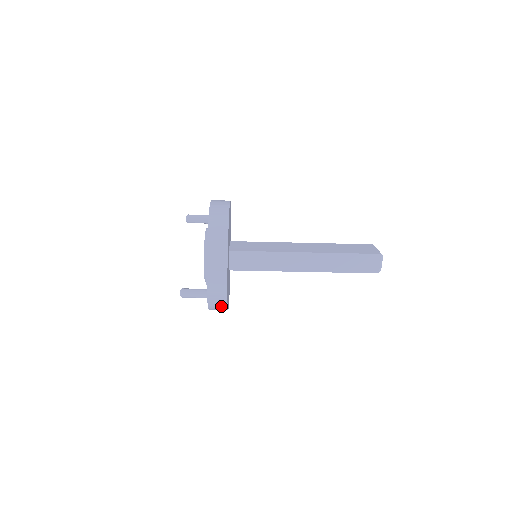
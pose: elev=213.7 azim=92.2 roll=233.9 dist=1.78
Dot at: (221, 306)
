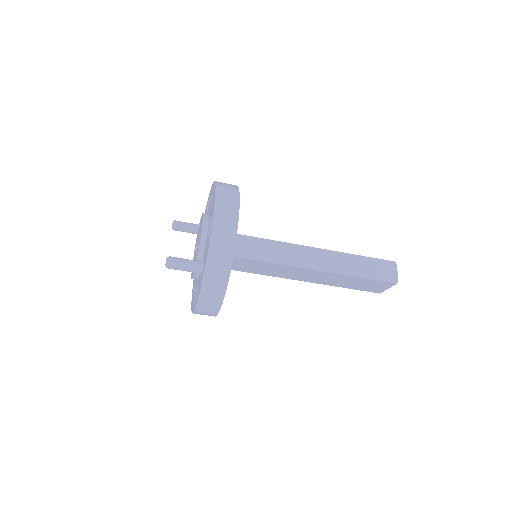
Dot at: (221, 275)
